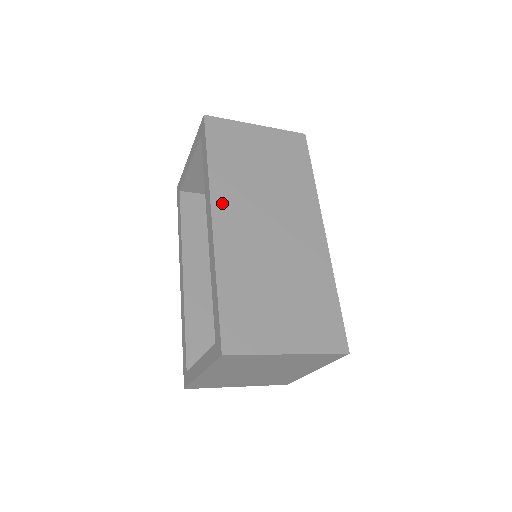
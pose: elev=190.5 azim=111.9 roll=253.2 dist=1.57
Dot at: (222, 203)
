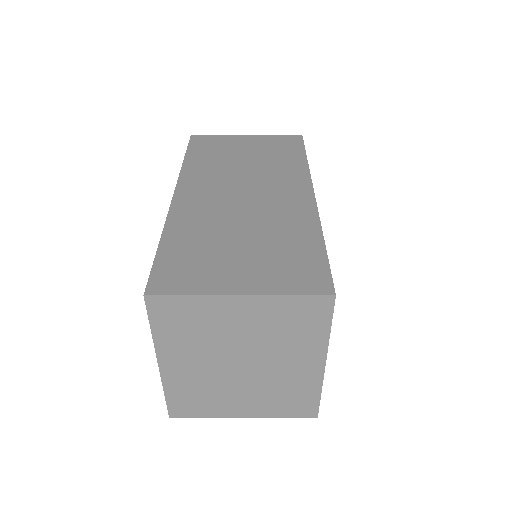
Dot at: (190, 183)
